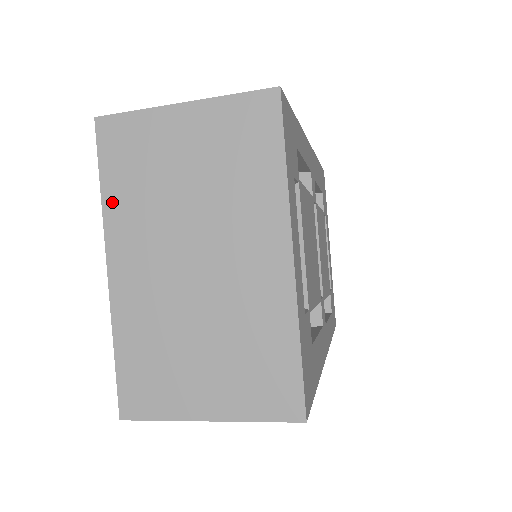
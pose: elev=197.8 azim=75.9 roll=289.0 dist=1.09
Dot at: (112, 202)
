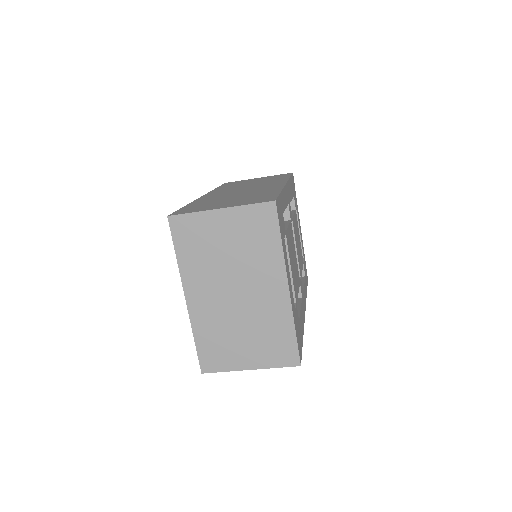
Dot at: (184, 263)
